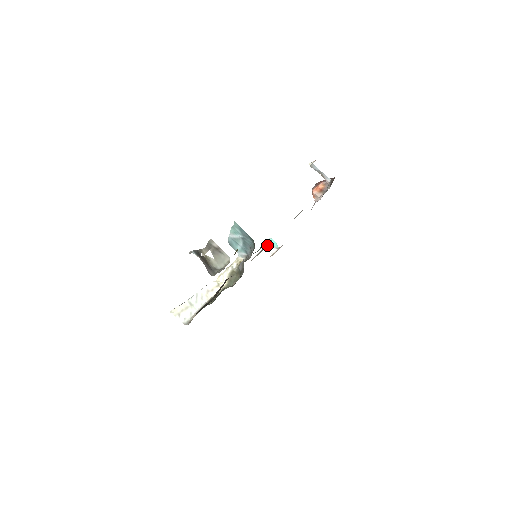
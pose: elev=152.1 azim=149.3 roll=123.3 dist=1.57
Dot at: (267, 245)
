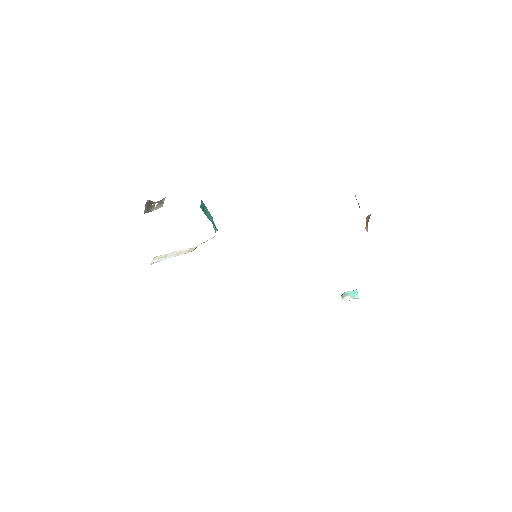
Dot at: (347, 293)
